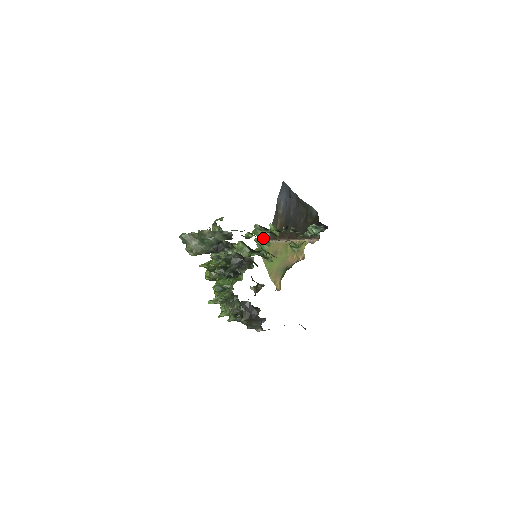
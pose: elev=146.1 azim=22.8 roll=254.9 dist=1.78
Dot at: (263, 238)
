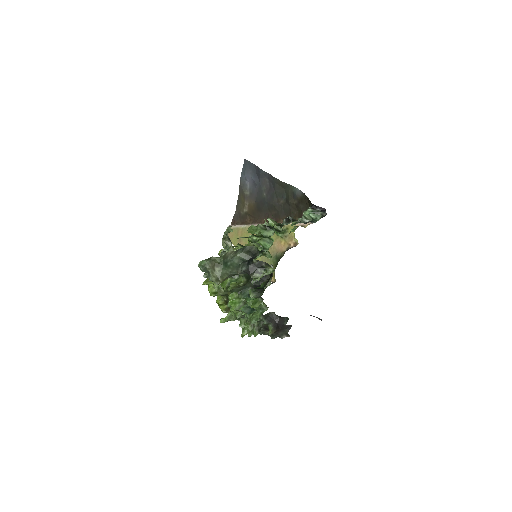
Dot at: occluded
